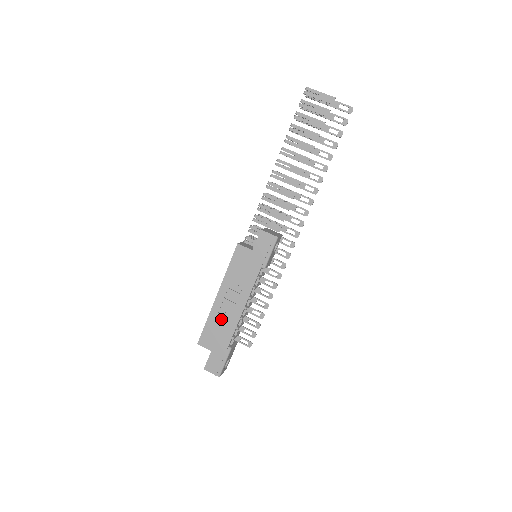
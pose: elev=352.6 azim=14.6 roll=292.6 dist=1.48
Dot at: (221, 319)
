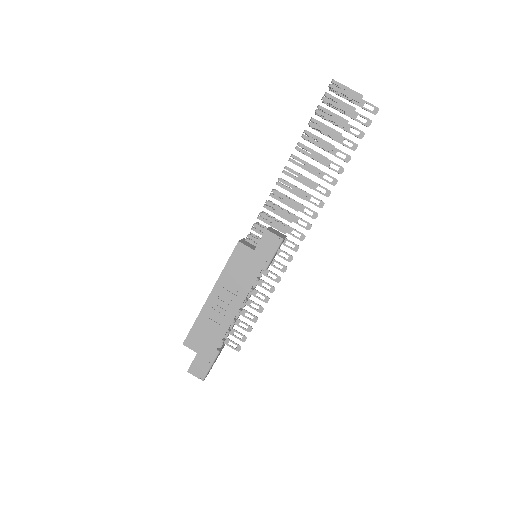
Dot at: (212, 320)
